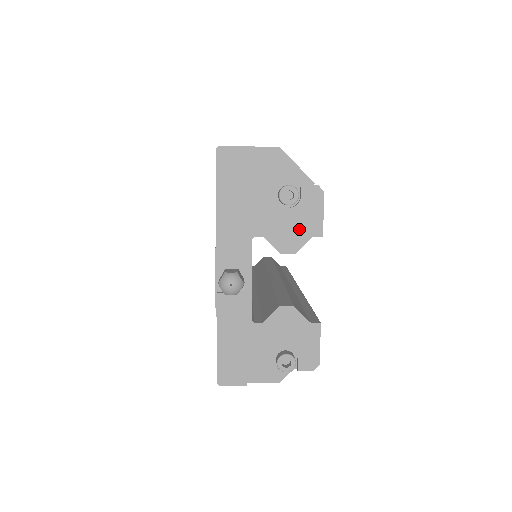
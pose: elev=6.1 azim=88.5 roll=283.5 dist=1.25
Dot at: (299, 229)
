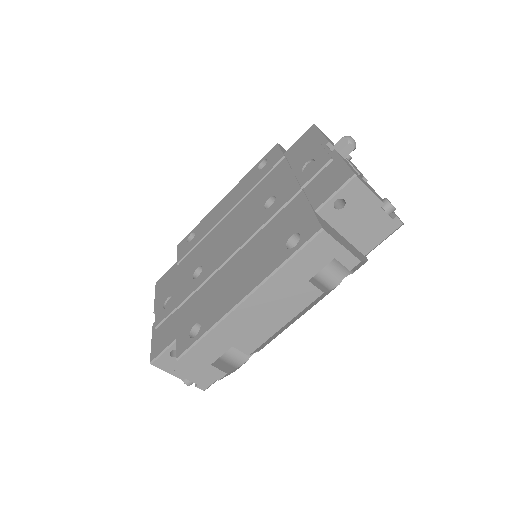
Dot at: occluded
